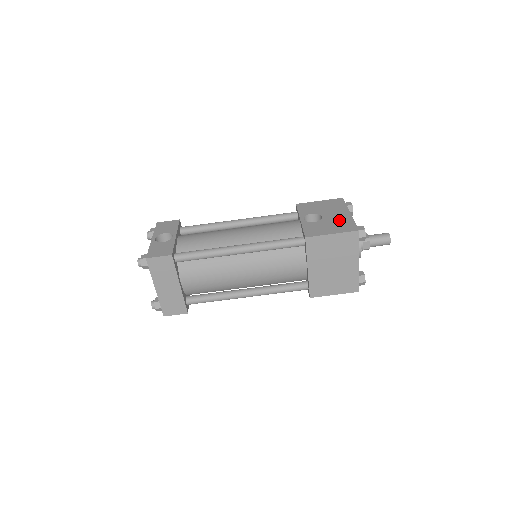
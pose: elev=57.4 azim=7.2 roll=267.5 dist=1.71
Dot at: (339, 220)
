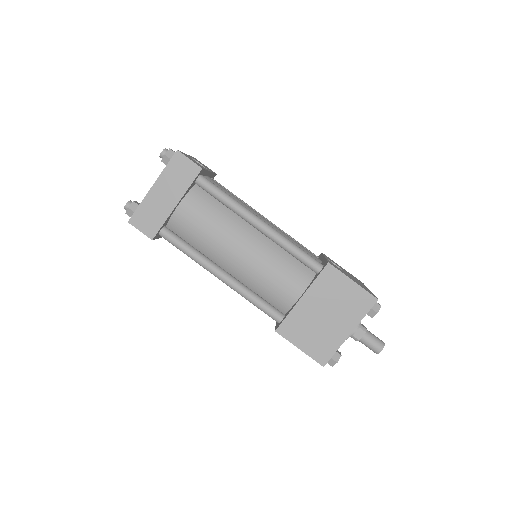
Dot at: occluded
